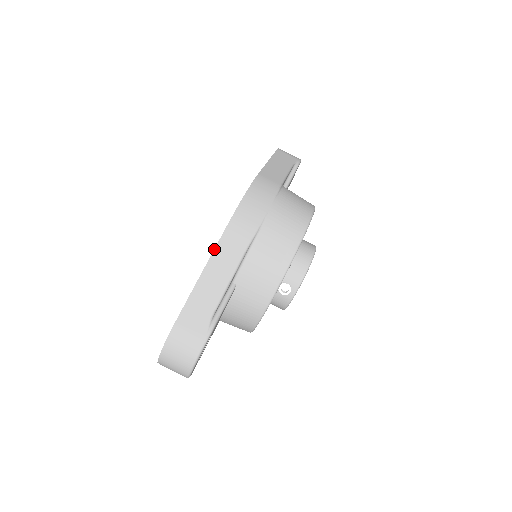
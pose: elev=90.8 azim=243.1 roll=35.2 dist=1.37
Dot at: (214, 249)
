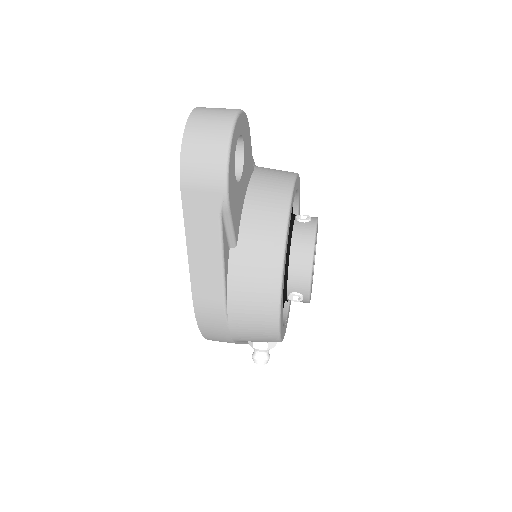
Dot at: occluded
